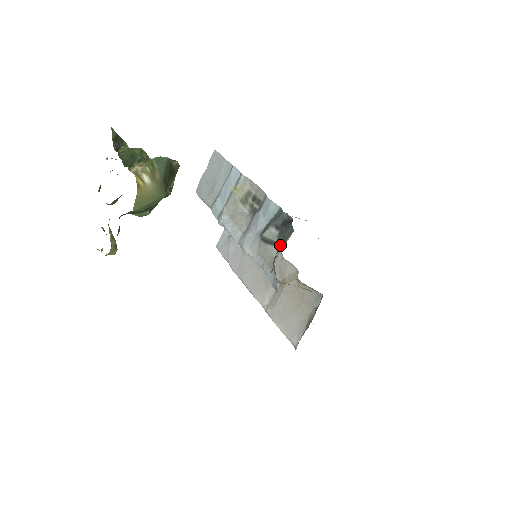
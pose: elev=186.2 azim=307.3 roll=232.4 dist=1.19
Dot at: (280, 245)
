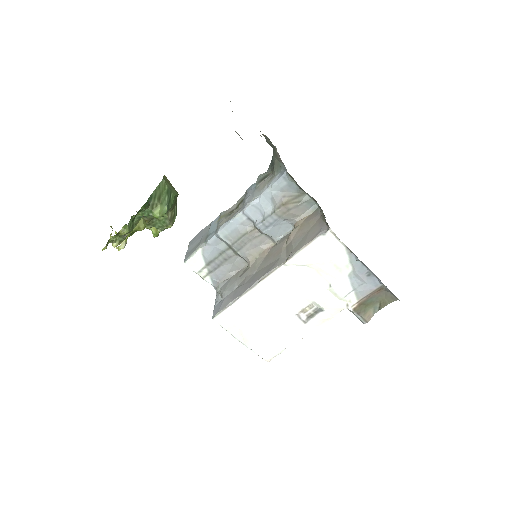
Dot at: (272, 162)
